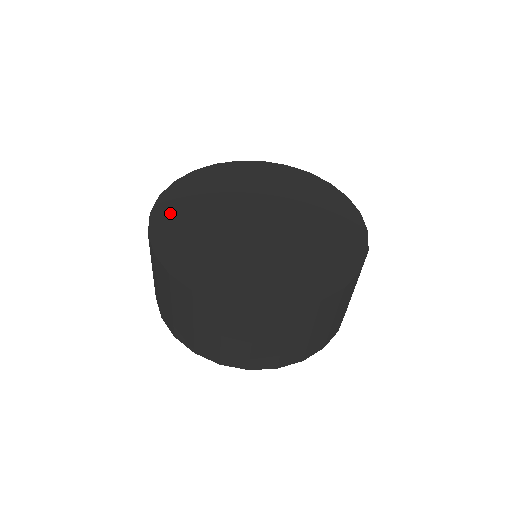
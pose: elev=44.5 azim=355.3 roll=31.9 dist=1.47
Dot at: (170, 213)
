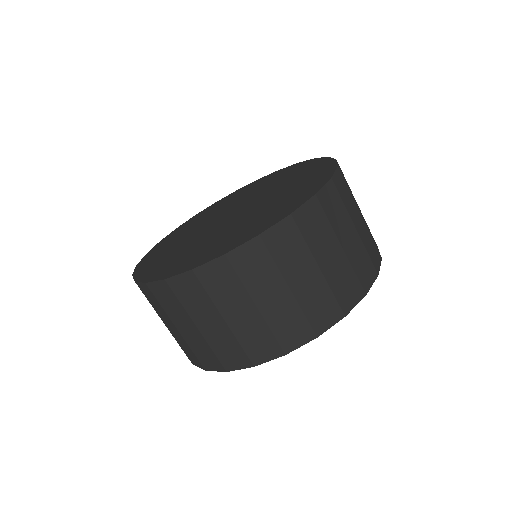
Dot at: (152, 268)
